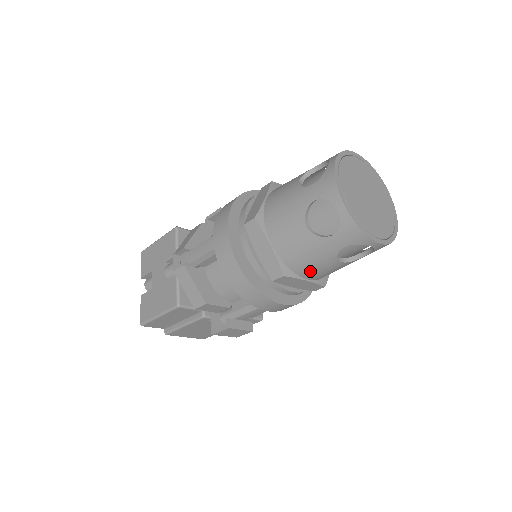
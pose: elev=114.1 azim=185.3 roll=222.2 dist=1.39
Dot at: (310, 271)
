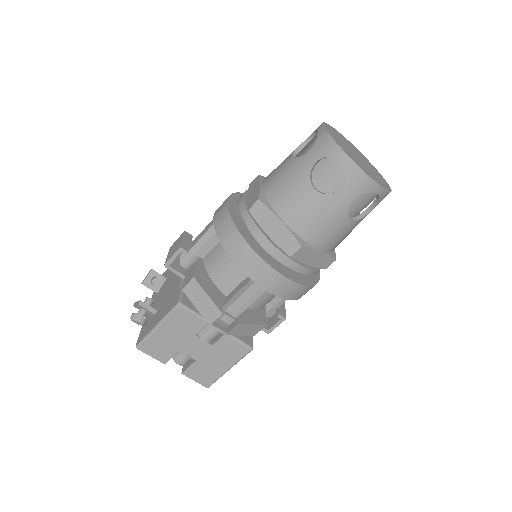
Dot at: occluded
